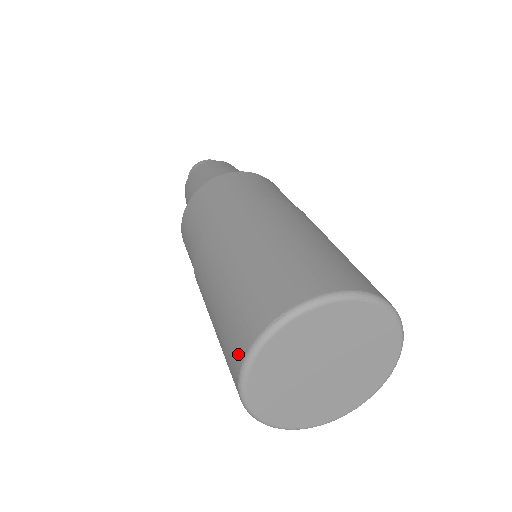
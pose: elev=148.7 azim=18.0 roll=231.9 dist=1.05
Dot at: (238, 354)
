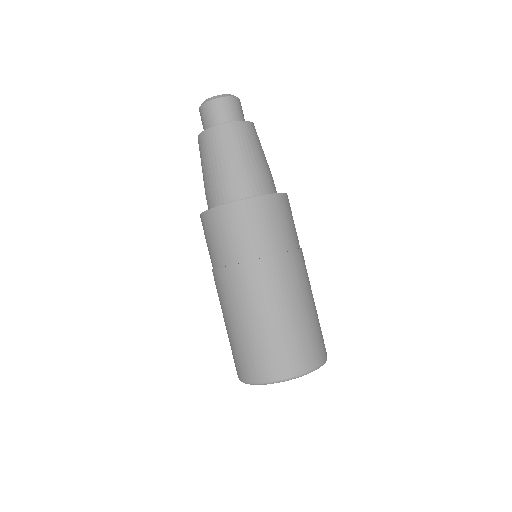
Dot at: (269, 375)
